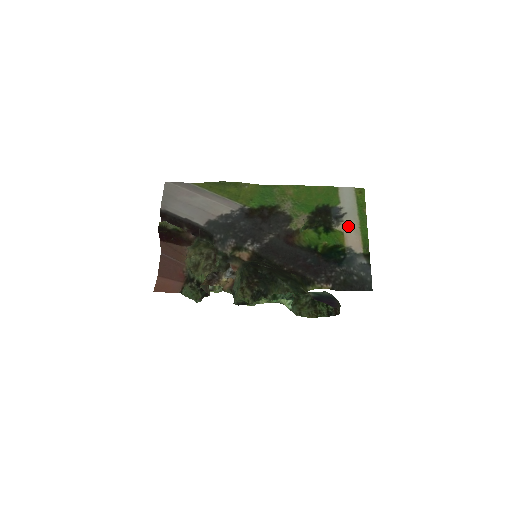
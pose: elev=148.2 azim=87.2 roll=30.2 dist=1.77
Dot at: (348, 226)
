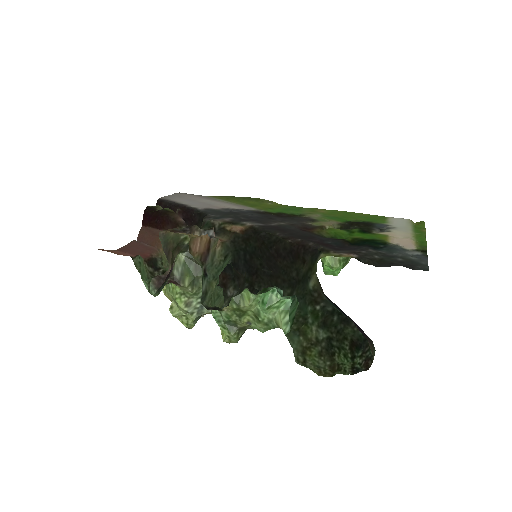
Dot at: (396, 233)
